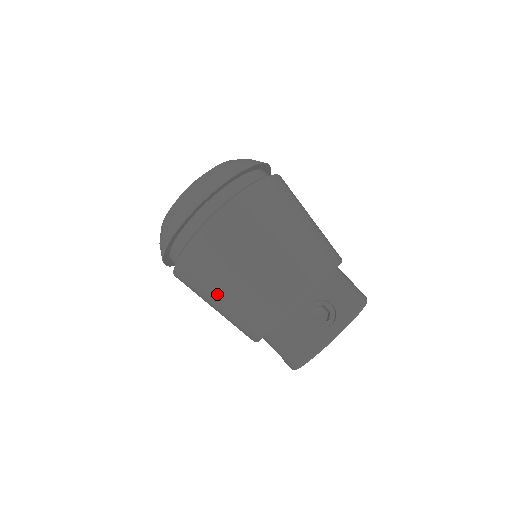
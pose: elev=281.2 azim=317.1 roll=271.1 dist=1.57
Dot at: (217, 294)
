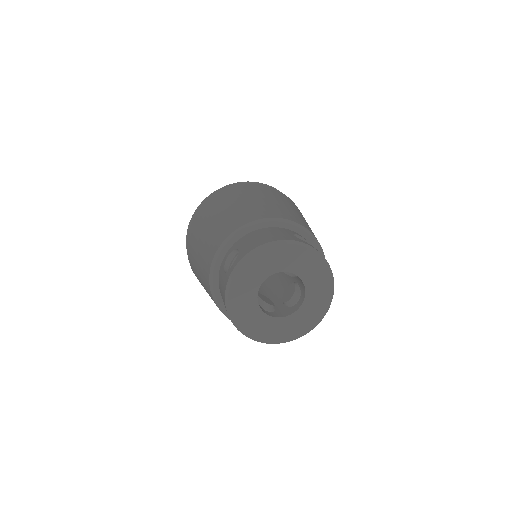
Dot at: (202, 285)
